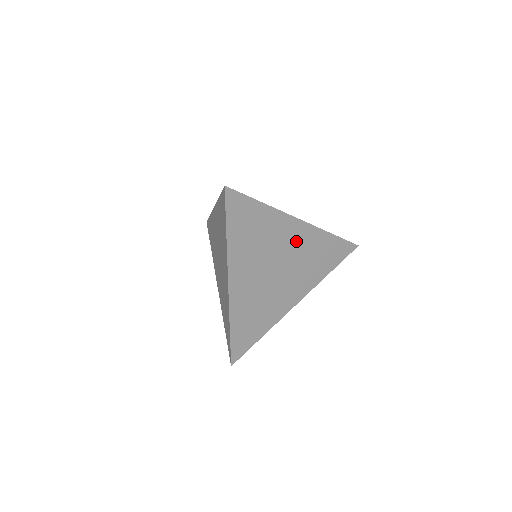
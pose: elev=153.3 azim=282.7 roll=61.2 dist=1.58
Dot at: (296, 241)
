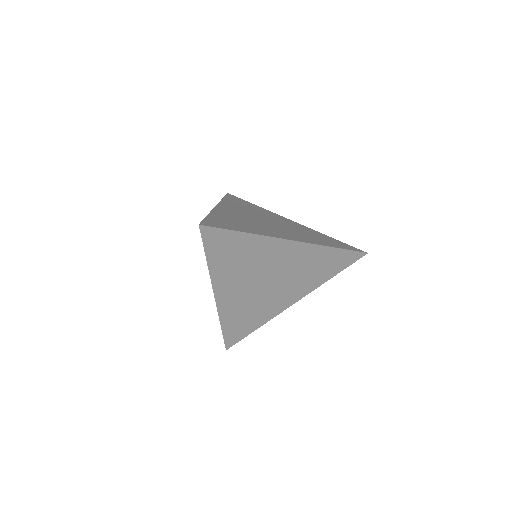
Dot at: (288, 223)
